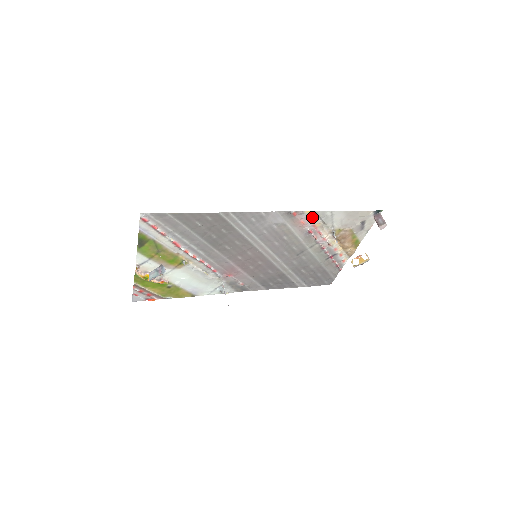
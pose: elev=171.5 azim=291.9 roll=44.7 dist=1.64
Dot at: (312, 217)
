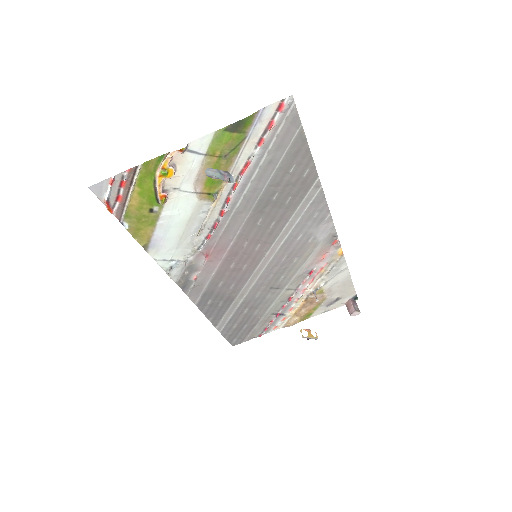
Dot at: (333, 259)
